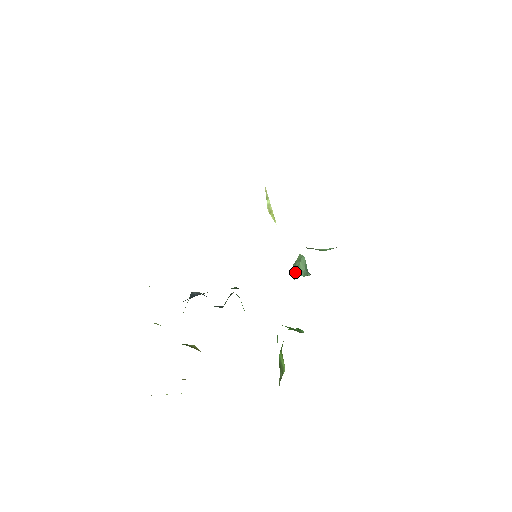
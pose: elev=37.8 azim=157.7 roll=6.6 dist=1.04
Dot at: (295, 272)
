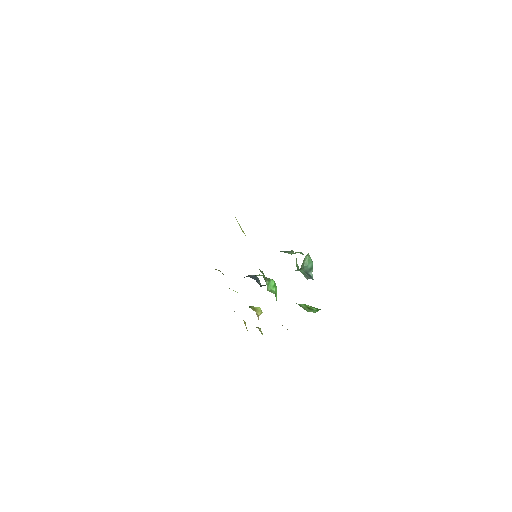
Dot at: occluded
